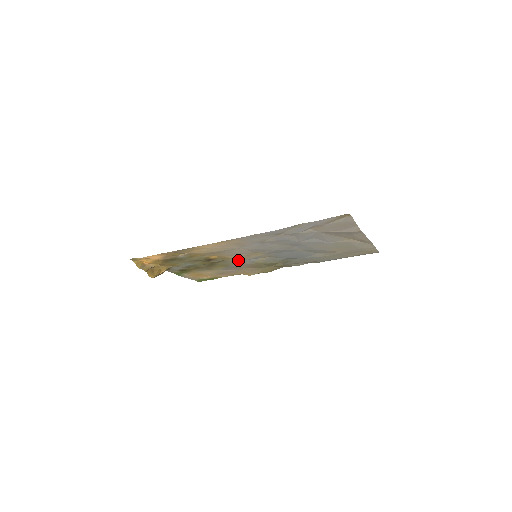
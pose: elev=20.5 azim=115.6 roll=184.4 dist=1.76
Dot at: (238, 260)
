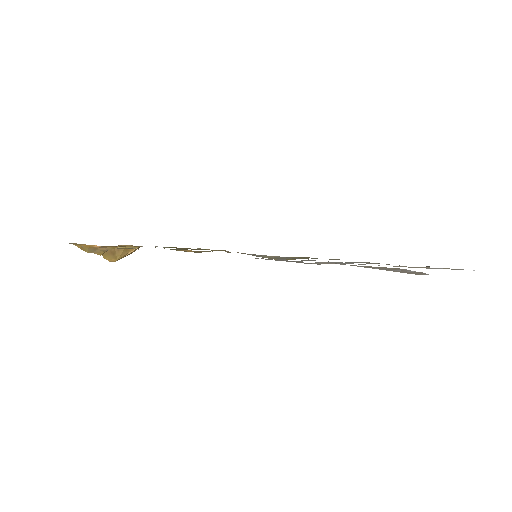
Dot at: occluded
